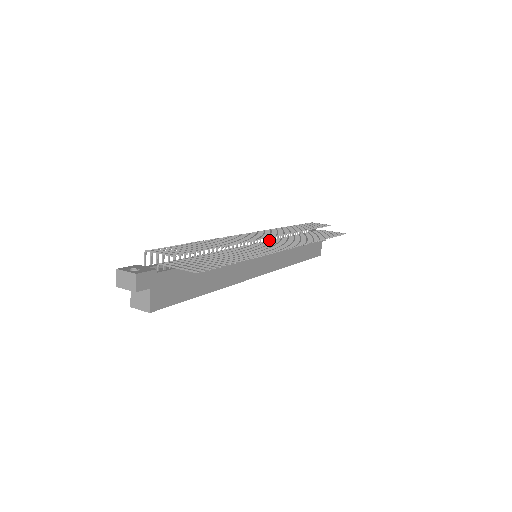
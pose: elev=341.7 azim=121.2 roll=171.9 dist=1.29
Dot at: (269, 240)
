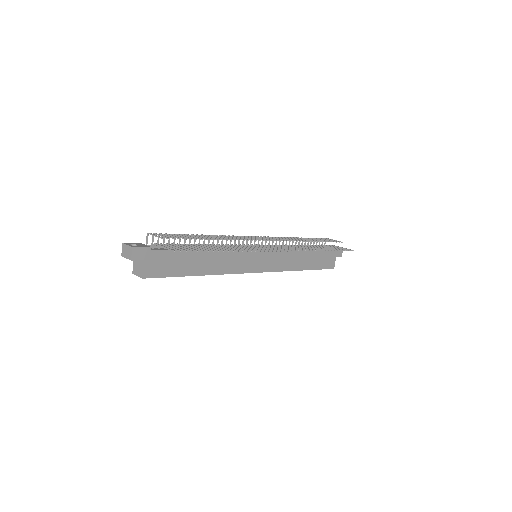
Dot at: occluded
